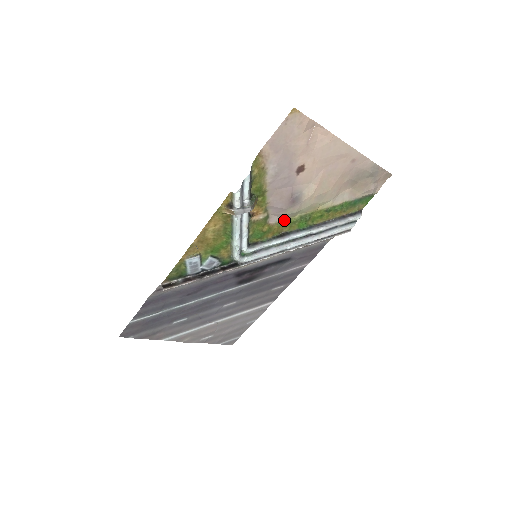
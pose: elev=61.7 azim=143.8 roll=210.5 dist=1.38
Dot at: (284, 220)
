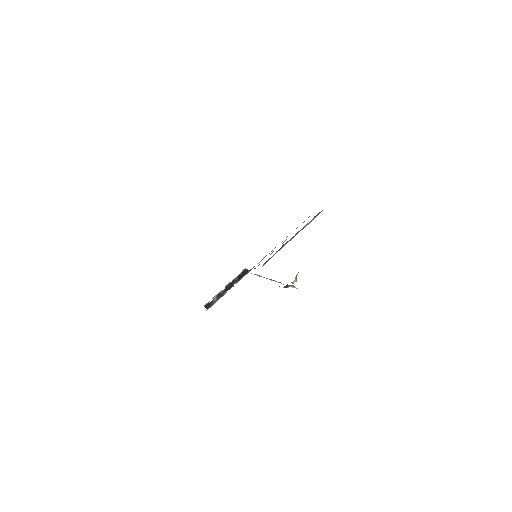
Dot at: occluded
